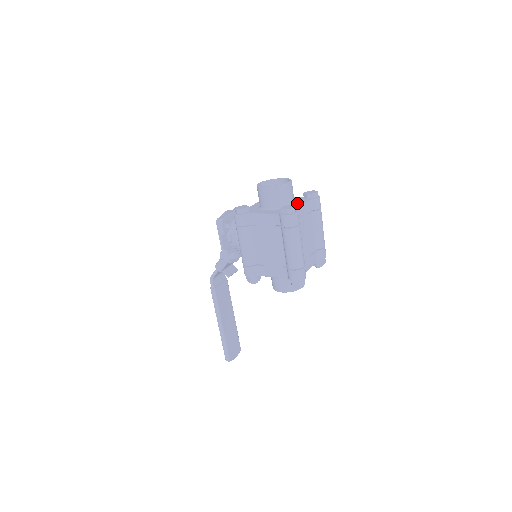
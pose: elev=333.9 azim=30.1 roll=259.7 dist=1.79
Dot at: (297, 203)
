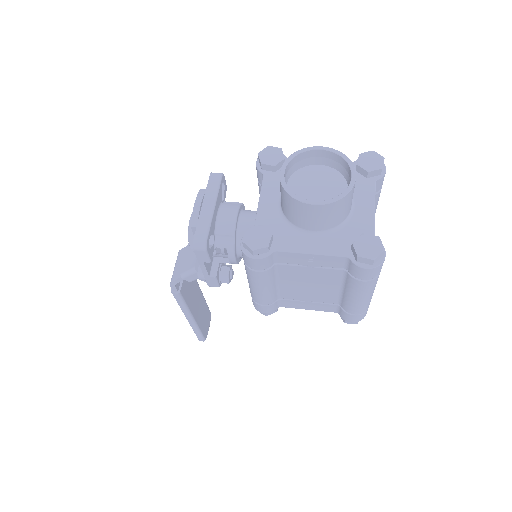
Dot at: (357, 200)
